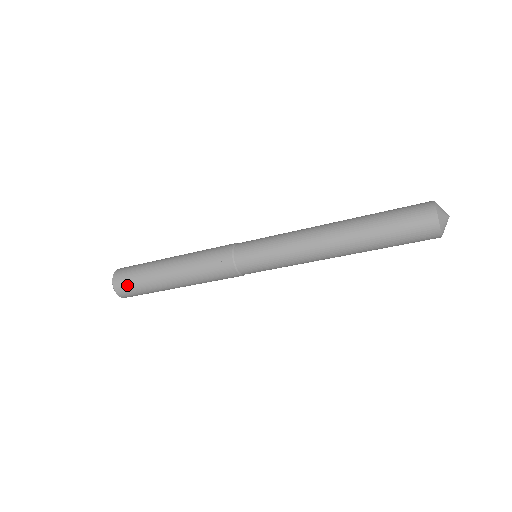
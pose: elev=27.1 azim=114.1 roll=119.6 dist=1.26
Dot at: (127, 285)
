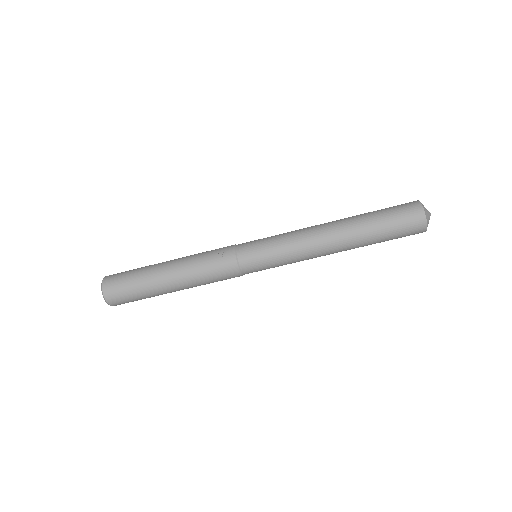
Dot at: (118, 282)
